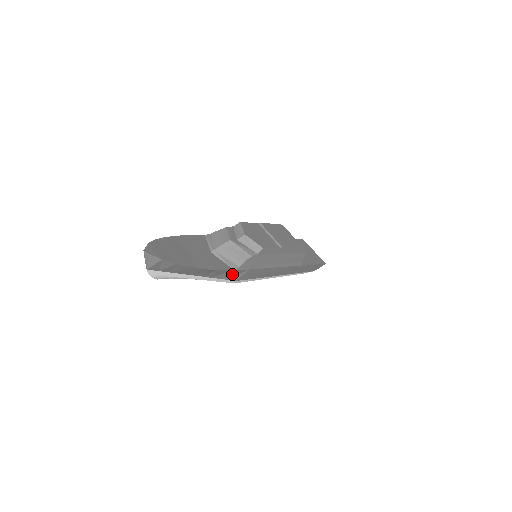
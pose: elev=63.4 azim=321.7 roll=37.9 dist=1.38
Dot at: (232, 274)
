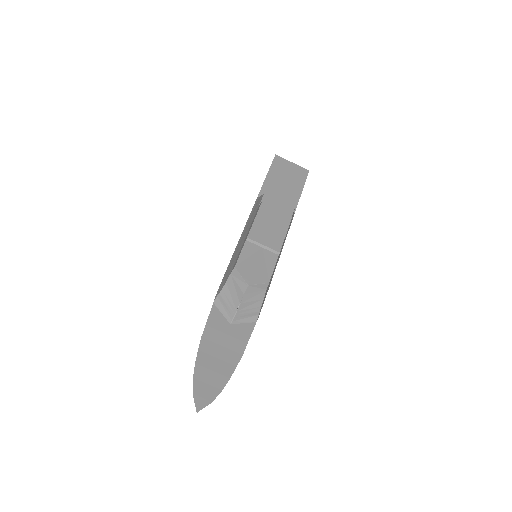
Dot at: occluded
